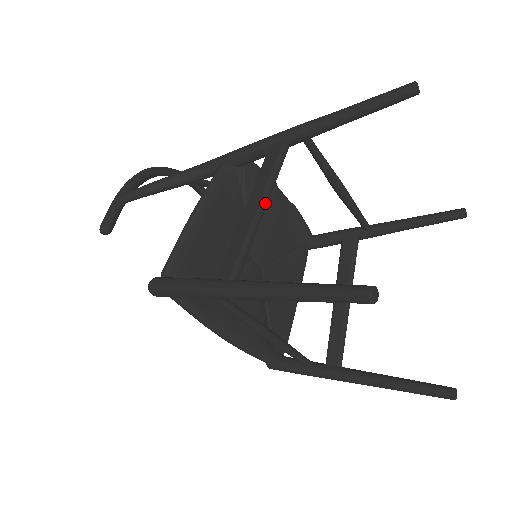
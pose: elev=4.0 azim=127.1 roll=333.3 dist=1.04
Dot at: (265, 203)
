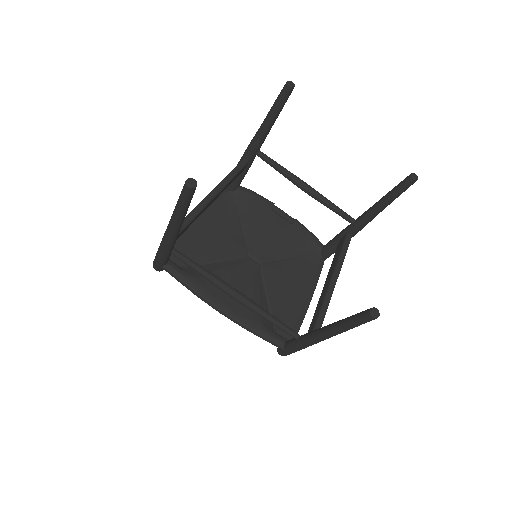
Dot at: (215, 192)
